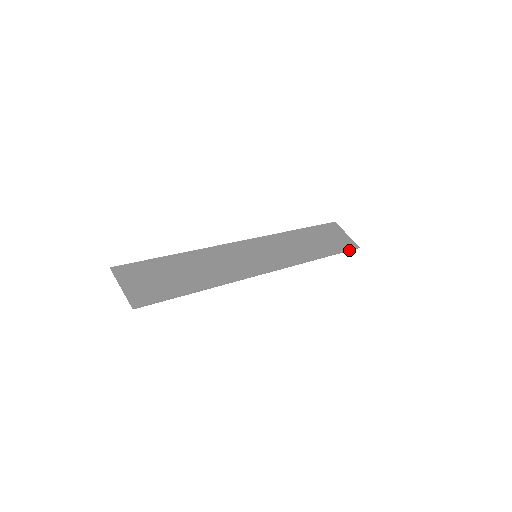
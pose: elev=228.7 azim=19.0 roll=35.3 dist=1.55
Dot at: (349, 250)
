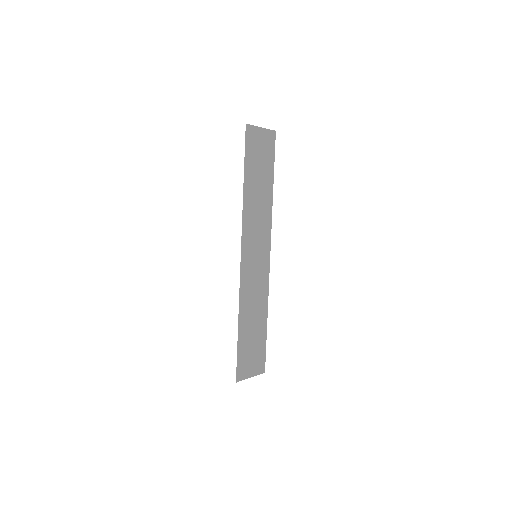
Dot at: occluded
